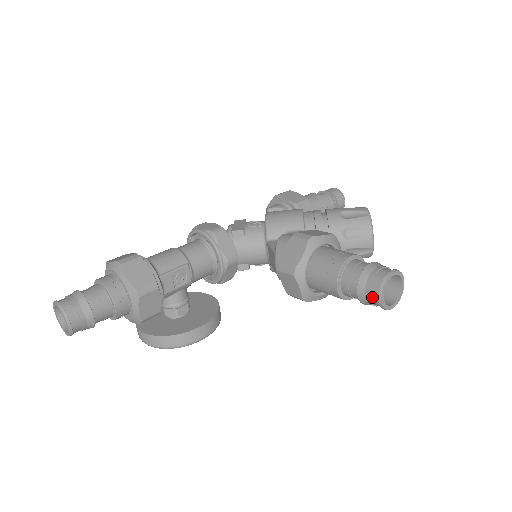
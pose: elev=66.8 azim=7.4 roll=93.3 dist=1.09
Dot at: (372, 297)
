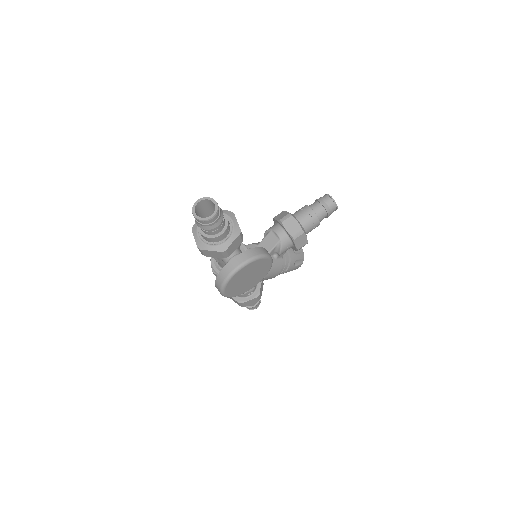
Dot at: (328, 201)
